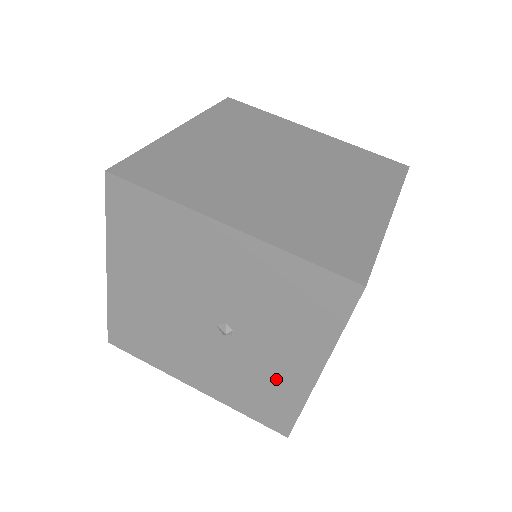
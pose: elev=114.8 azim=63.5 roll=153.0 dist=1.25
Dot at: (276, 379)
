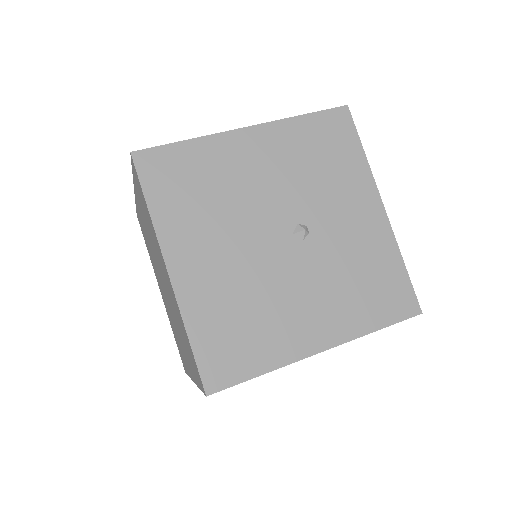
Dot at: (366, 246)
